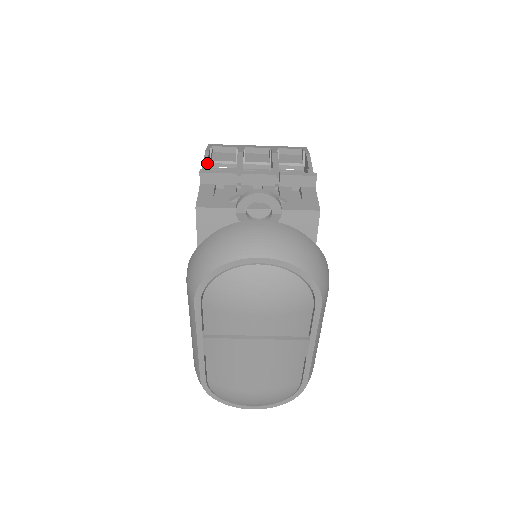
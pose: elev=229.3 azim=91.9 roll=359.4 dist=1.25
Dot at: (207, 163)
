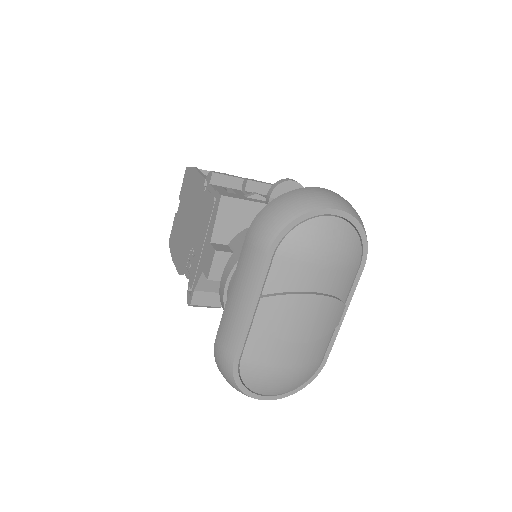
Dot at: occluded
